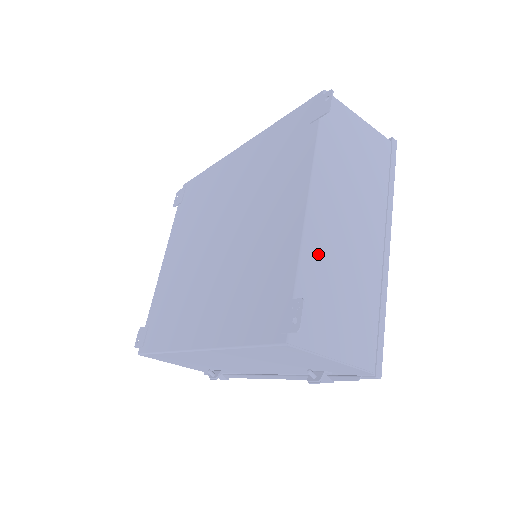
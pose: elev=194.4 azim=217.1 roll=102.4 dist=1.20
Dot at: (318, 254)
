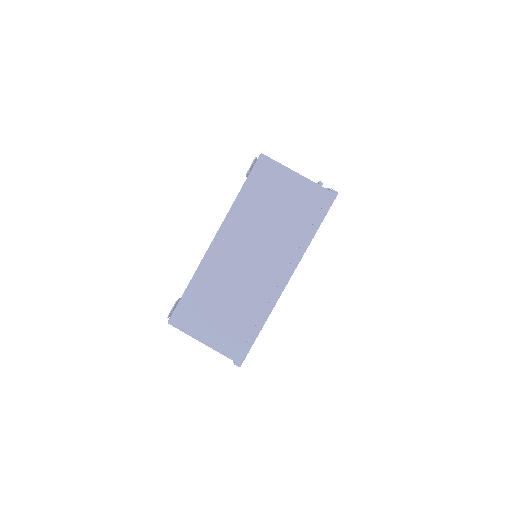
Dot at: (210, 275)
